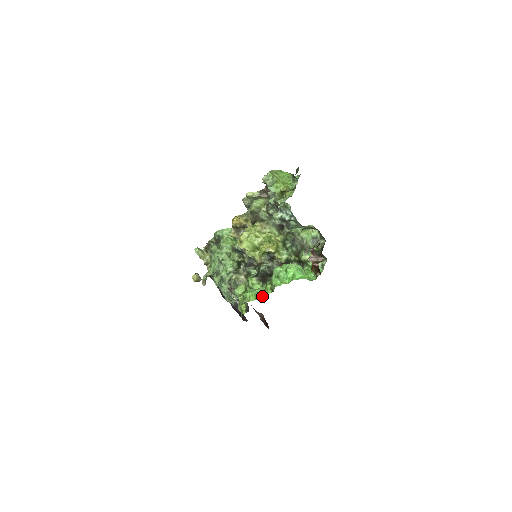
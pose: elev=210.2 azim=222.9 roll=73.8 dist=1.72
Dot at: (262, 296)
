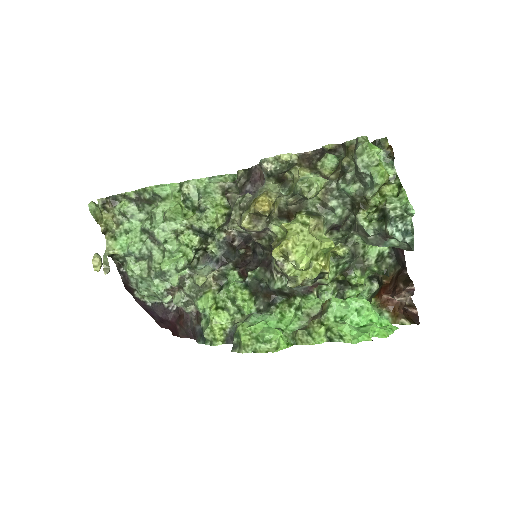
Dot at: (305, 344)
